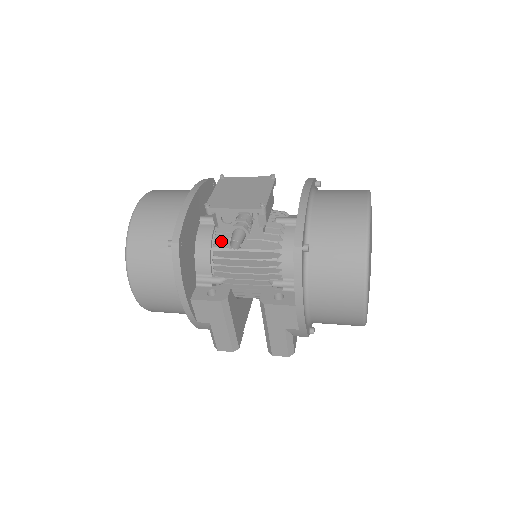
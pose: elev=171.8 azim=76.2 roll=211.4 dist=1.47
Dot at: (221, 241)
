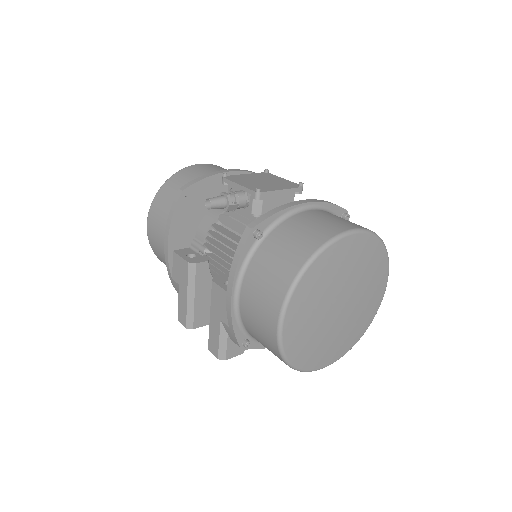
Dot at: (224, 216)
